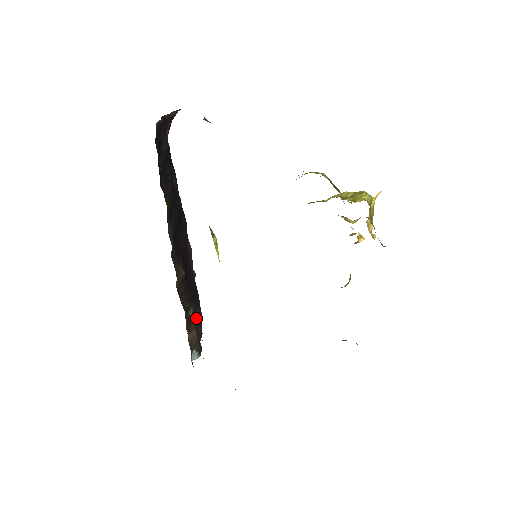
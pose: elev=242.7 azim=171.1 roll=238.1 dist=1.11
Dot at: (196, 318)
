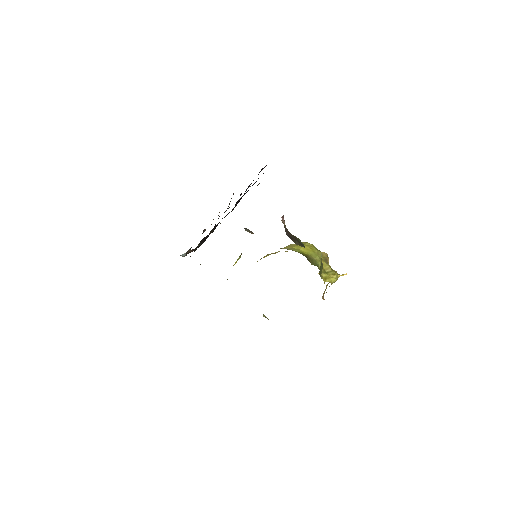
Dot at: (200, 245)
